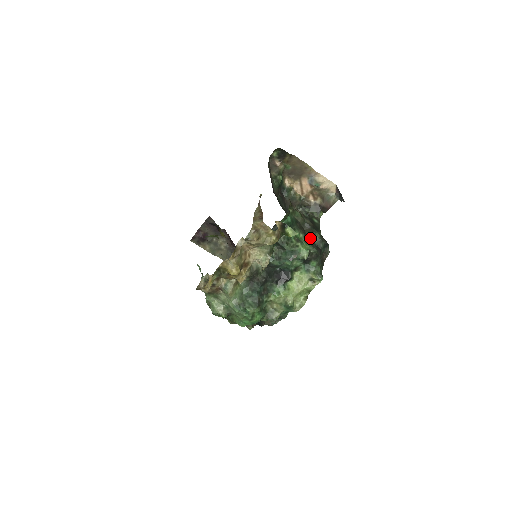
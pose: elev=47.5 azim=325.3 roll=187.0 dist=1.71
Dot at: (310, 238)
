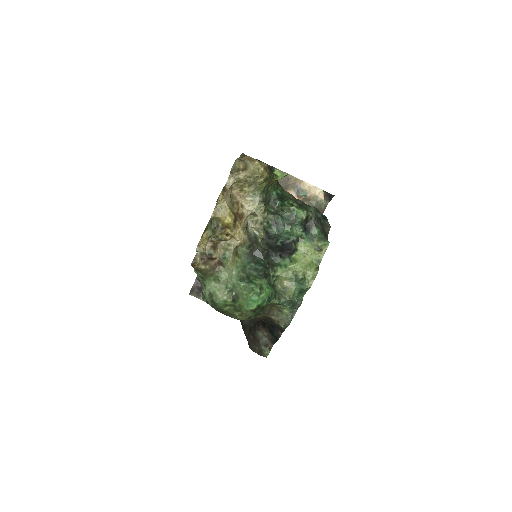
Dot at: (305, 208)
